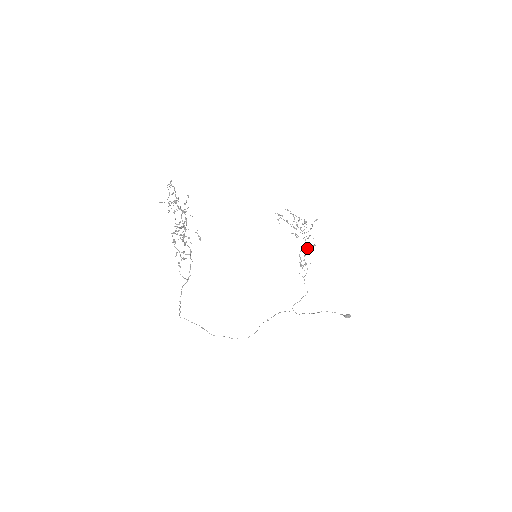
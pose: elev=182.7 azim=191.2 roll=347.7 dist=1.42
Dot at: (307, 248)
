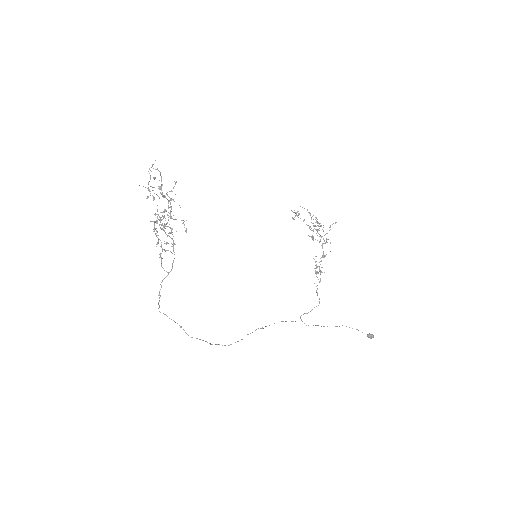
Dot at: (323, 253)
